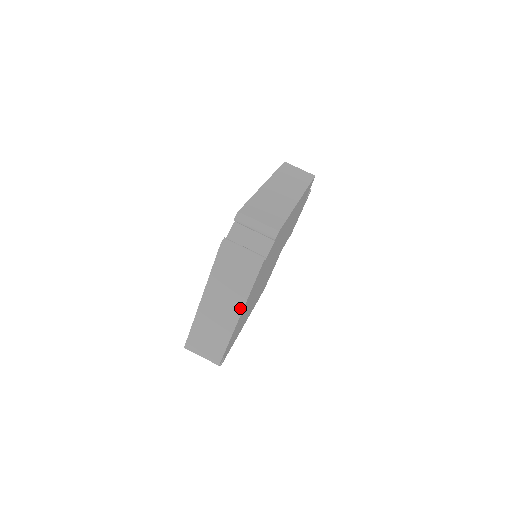
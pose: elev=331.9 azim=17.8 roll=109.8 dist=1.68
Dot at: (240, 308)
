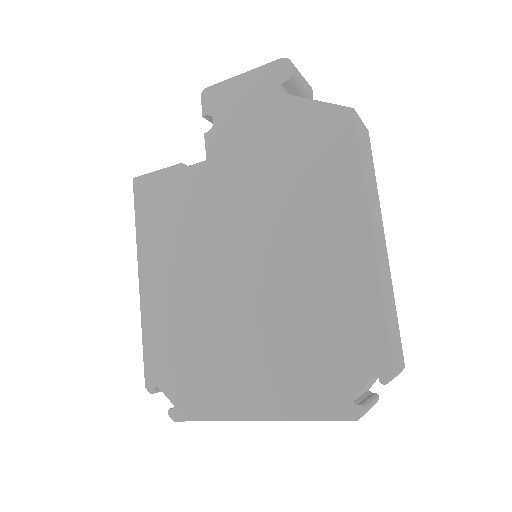
Dot at: occluded
